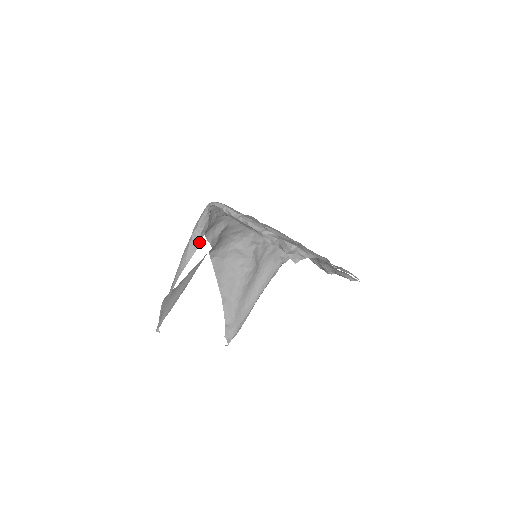
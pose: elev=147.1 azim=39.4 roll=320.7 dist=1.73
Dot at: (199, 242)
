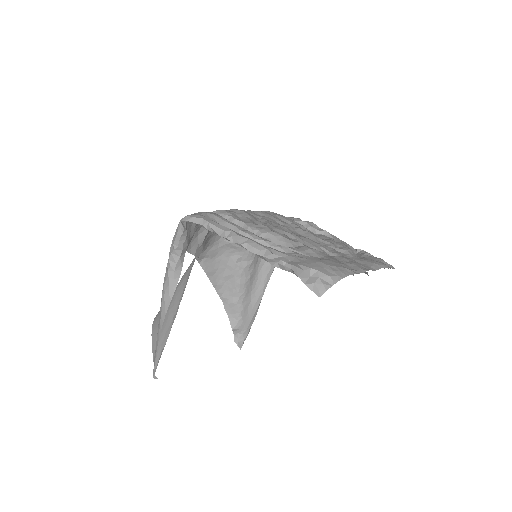
Dot at: (181, 267)
